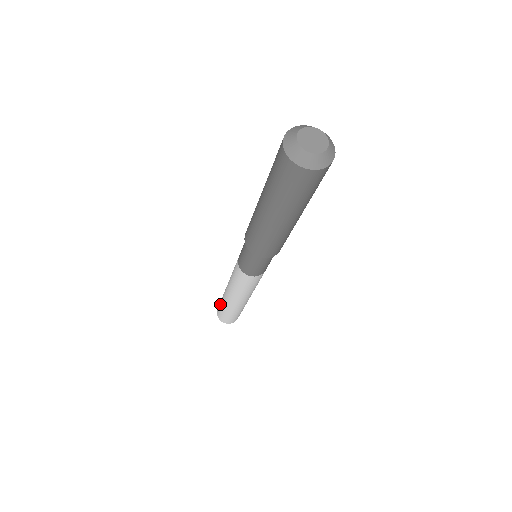
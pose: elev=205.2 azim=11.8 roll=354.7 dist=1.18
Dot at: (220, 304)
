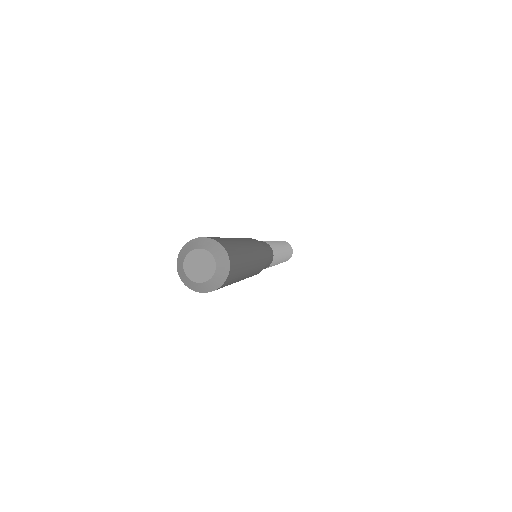
Dot at: occluded
